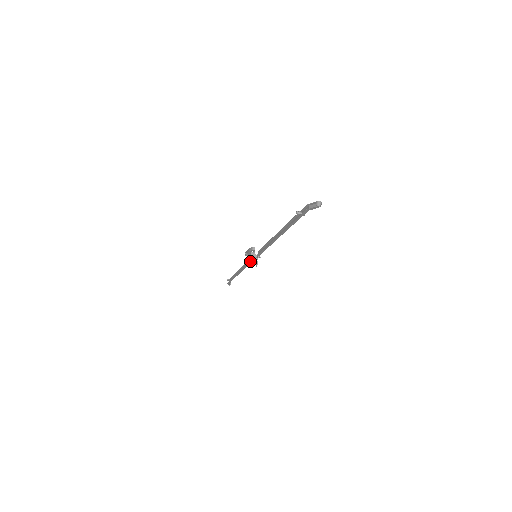
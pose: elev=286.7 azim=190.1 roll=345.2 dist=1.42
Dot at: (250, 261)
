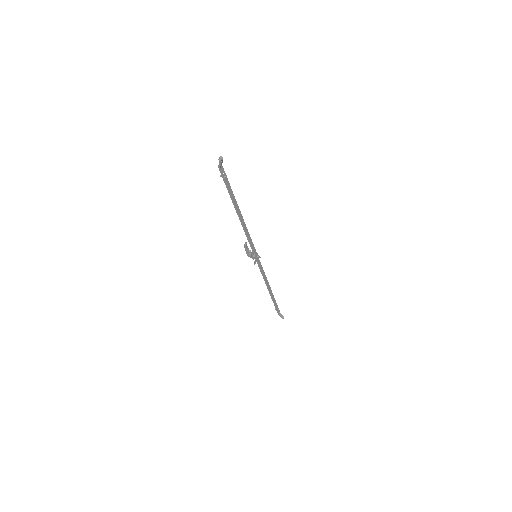
Dot at: (258, 265)
